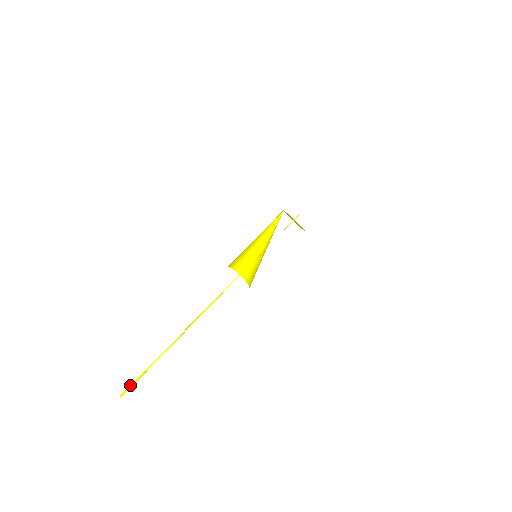
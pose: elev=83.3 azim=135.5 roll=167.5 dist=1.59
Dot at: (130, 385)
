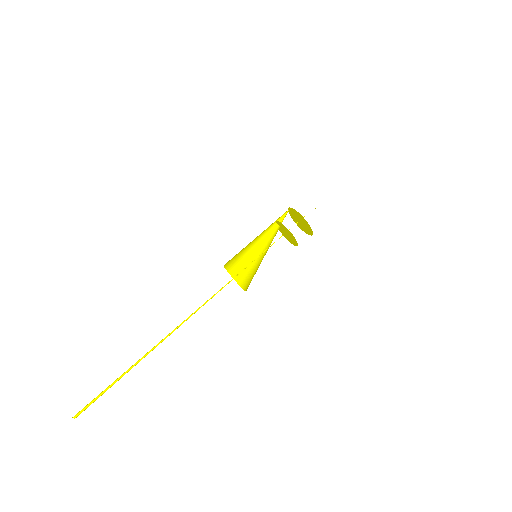
Dot at: occluded
